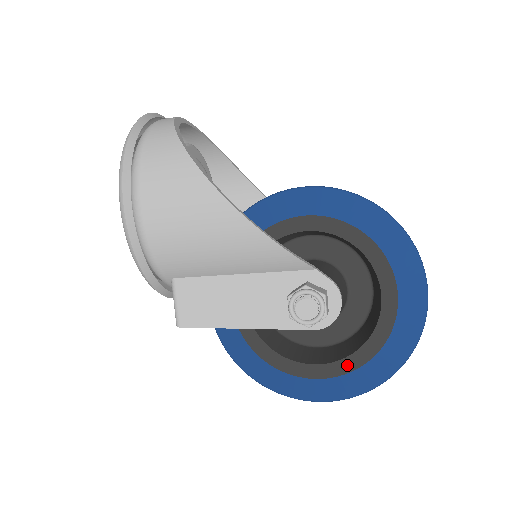
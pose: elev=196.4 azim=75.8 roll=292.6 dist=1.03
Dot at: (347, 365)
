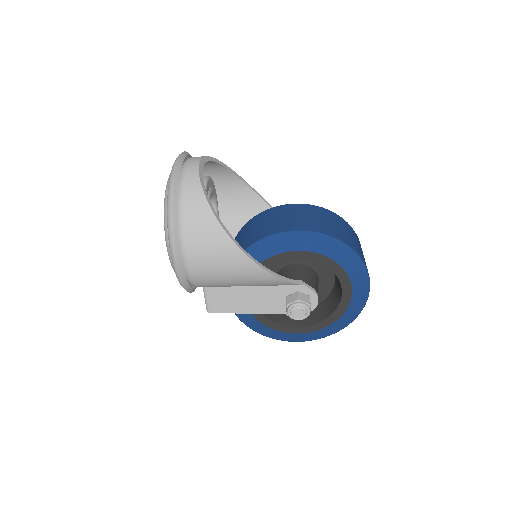
Dot at: (316, 327)
